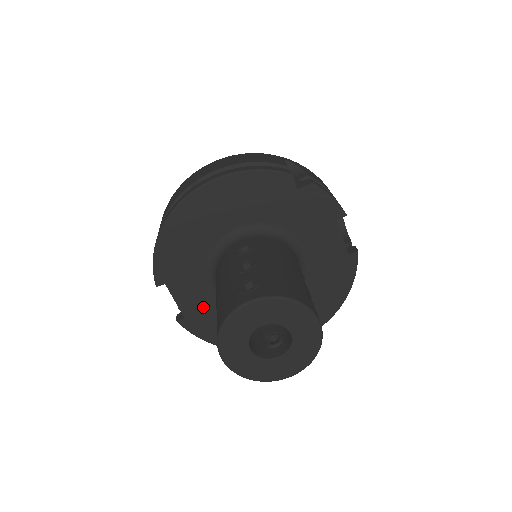
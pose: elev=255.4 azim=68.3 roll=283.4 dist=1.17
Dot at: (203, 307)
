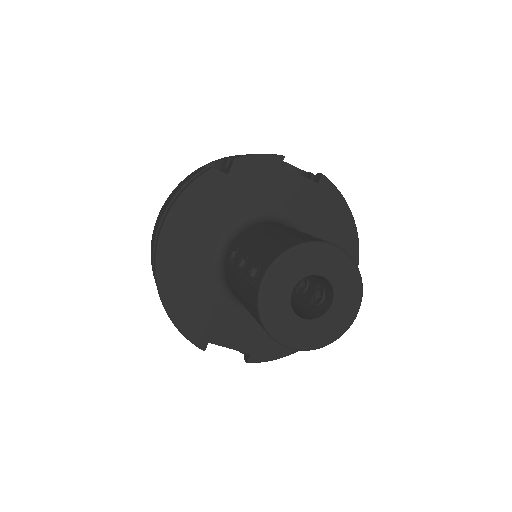
Dot at: (255, 332)
